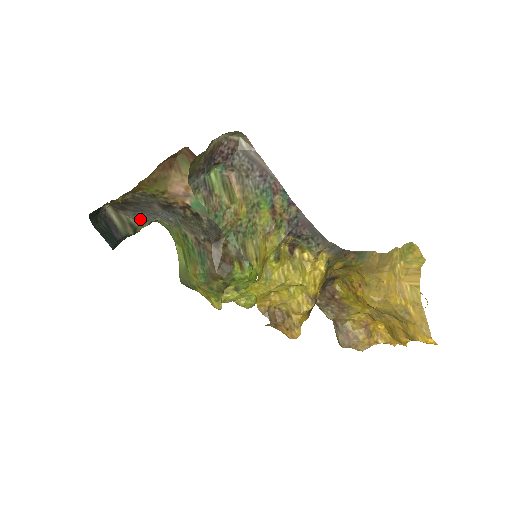
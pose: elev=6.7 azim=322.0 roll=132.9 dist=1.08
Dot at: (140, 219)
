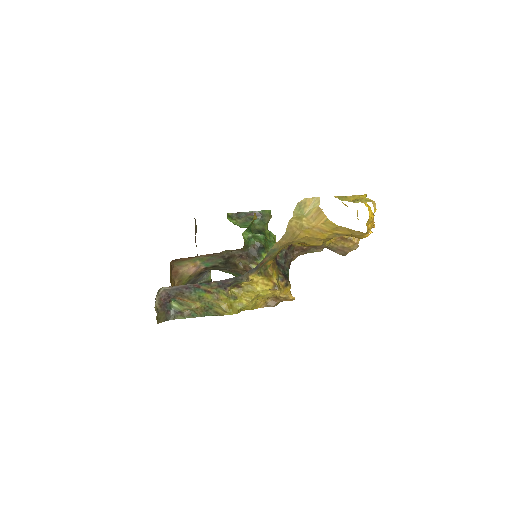
Dot at: (204, 278)
